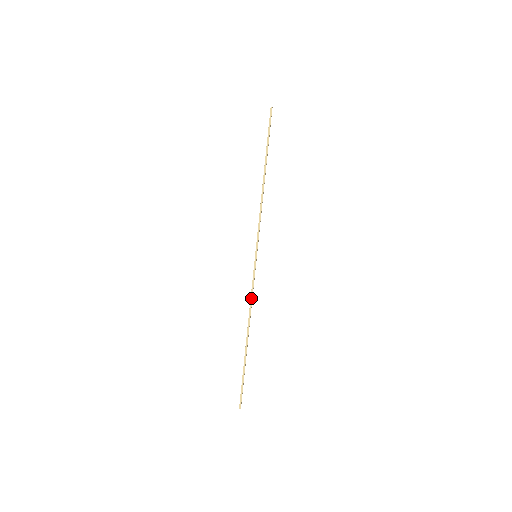
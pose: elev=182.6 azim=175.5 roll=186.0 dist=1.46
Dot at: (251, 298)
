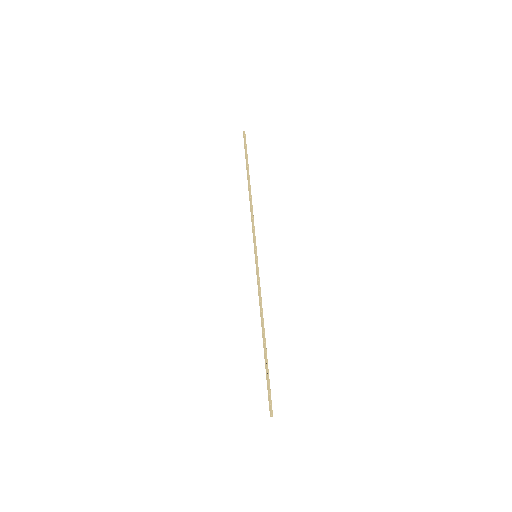
Dot at: (260, 296)
